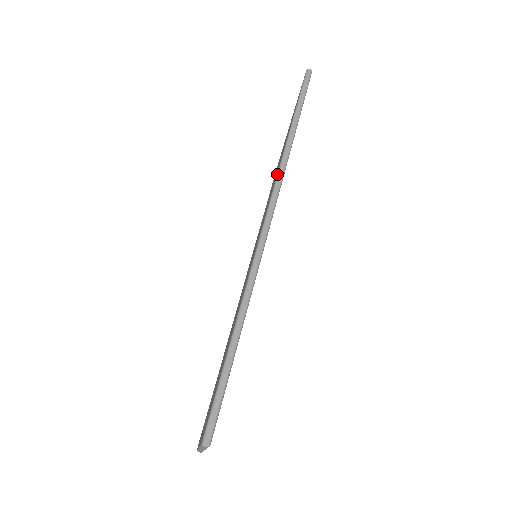
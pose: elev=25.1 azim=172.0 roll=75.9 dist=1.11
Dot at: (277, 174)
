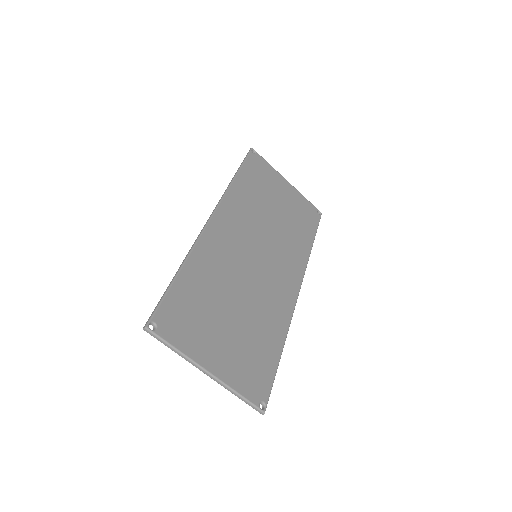
Dot at: occluded
